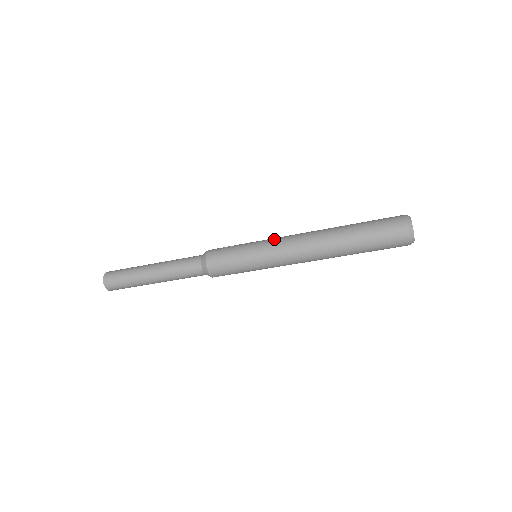
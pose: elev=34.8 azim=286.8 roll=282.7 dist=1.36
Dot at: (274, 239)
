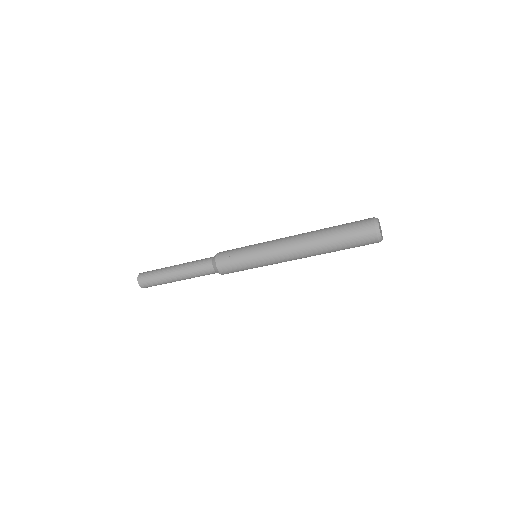
Dot at: (268, 247)
